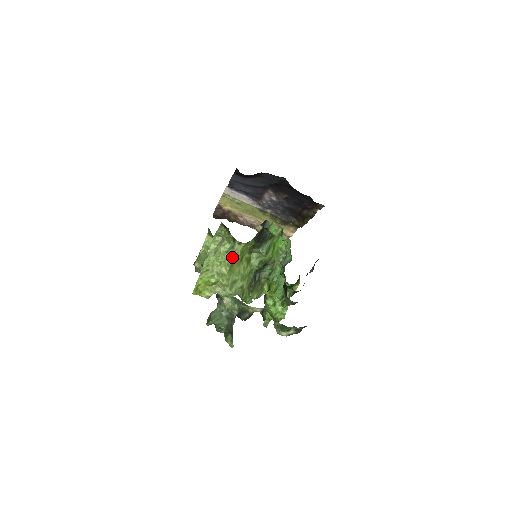
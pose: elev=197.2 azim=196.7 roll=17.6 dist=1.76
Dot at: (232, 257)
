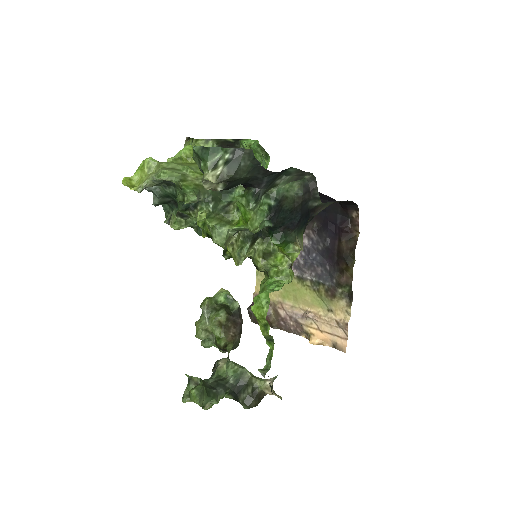
Dot at: (182, 149)
